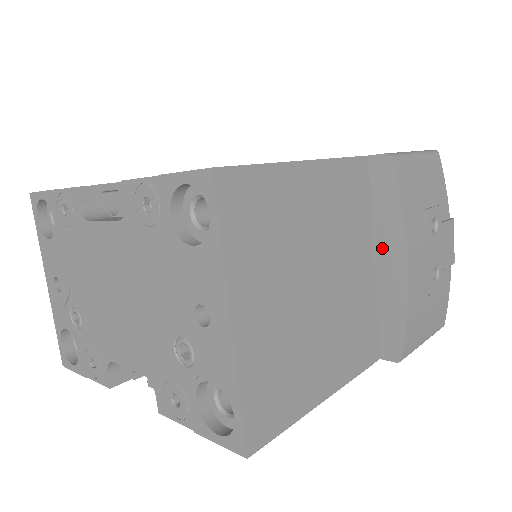
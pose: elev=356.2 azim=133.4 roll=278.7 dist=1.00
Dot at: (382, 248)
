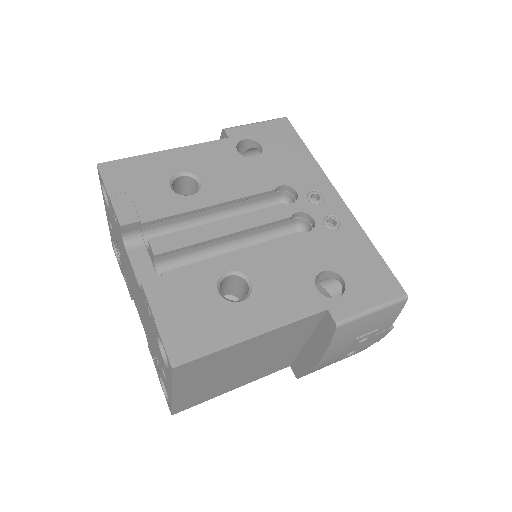
Dot at: (312, 344)
